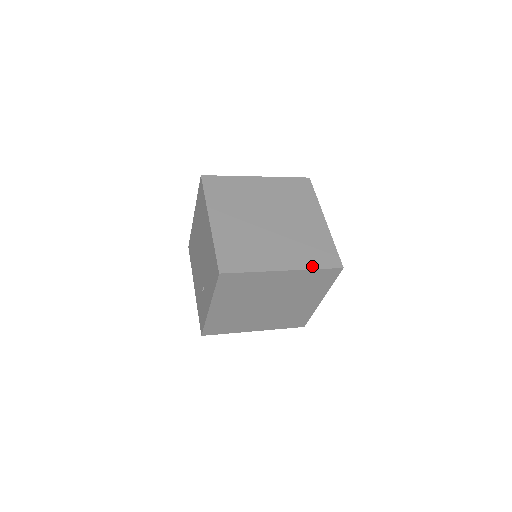
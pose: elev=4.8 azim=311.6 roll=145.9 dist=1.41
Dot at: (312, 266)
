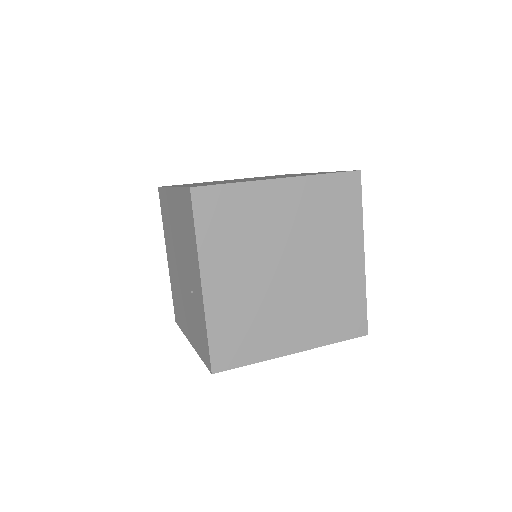
Dot at: (318, 174)
